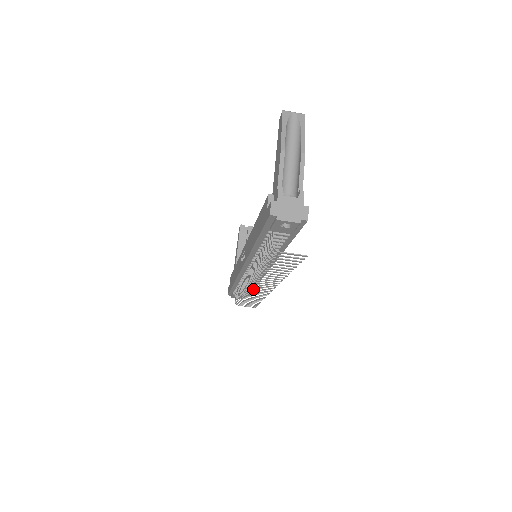
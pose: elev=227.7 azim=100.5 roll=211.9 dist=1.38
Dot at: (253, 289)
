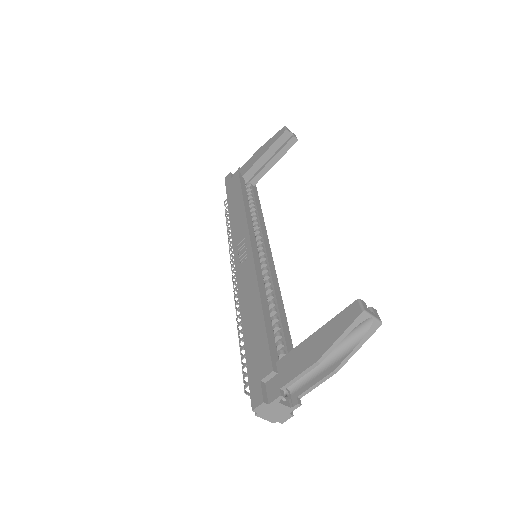
Dot at: occluded
